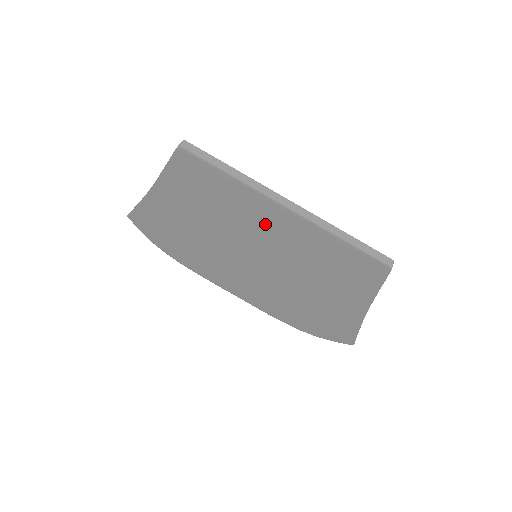
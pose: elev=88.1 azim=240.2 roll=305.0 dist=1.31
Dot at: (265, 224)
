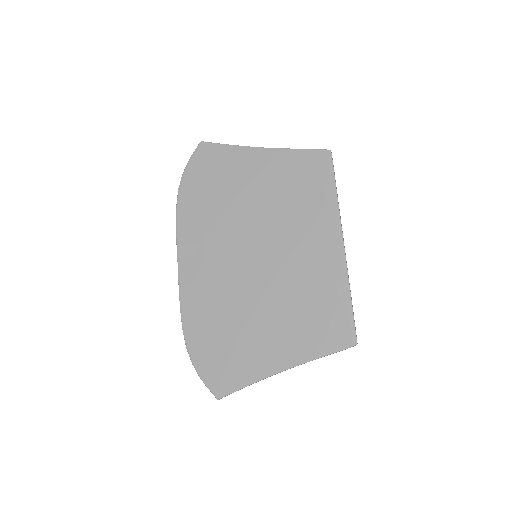
Dot at: (309, 240)
